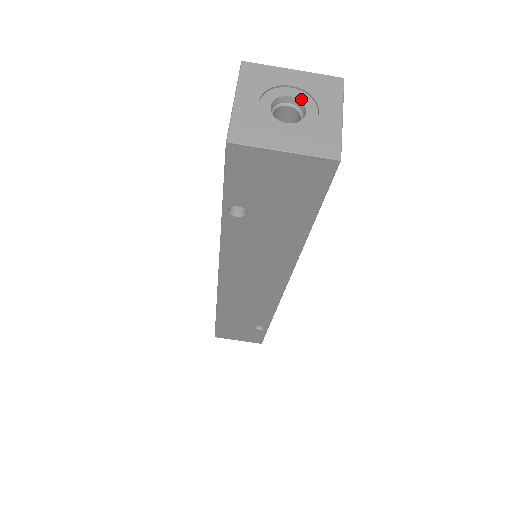
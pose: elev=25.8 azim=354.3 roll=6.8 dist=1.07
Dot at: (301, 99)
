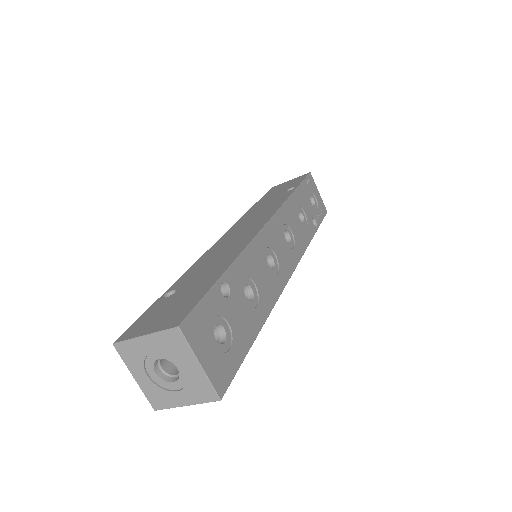
Dot at: (167, 359)
